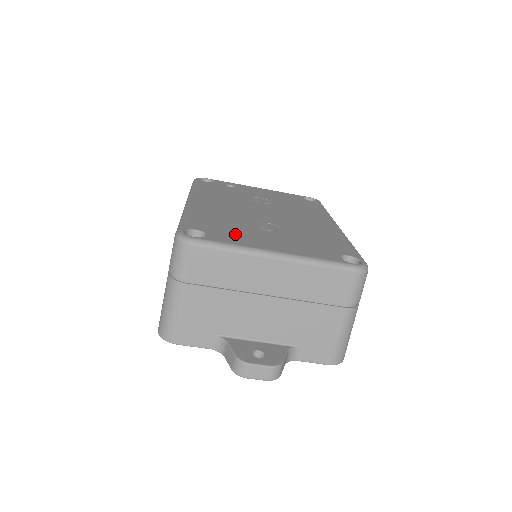
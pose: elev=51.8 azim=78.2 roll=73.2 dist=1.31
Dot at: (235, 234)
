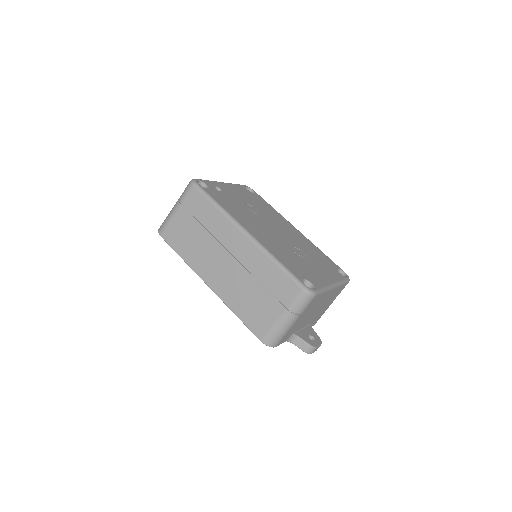
Dot at: (311, 273)
